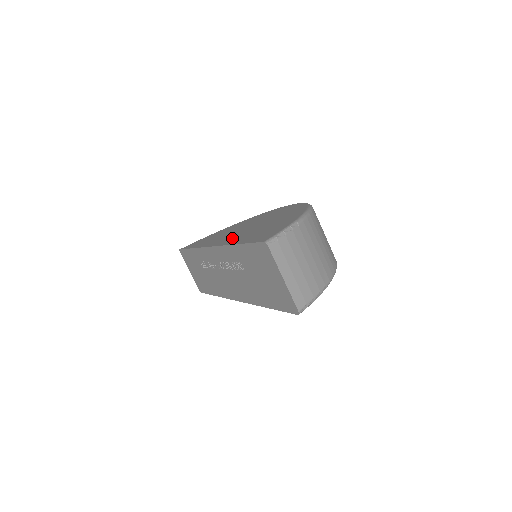
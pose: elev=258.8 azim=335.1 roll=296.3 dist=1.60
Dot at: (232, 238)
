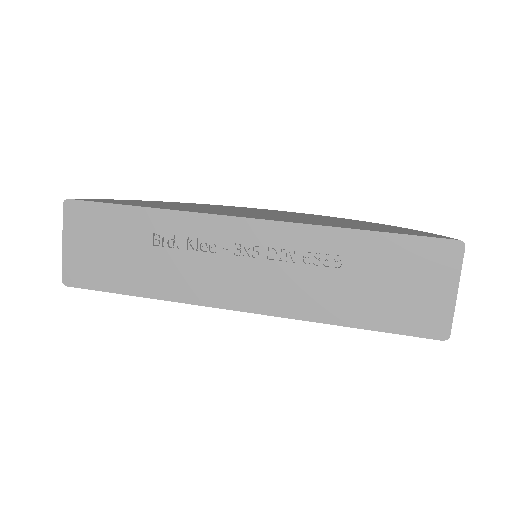
Dot at: (290, 219)
